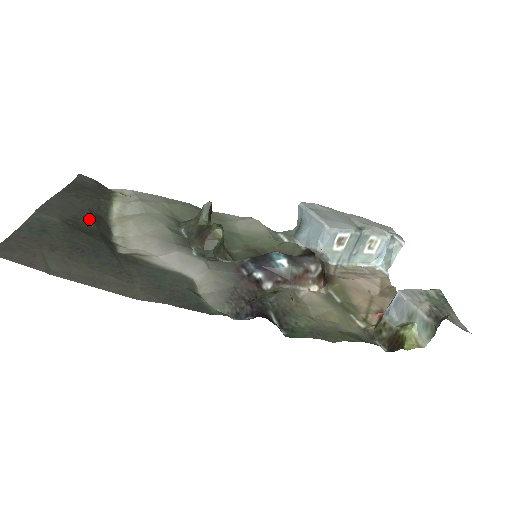
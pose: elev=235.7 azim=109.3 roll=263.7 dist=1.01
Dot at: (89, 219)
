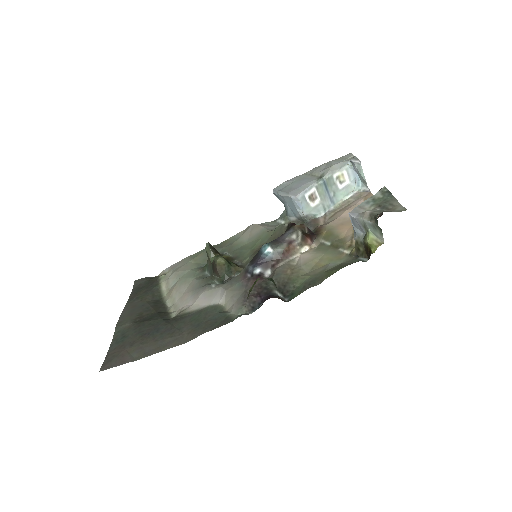
Dot at: (149, 309)
